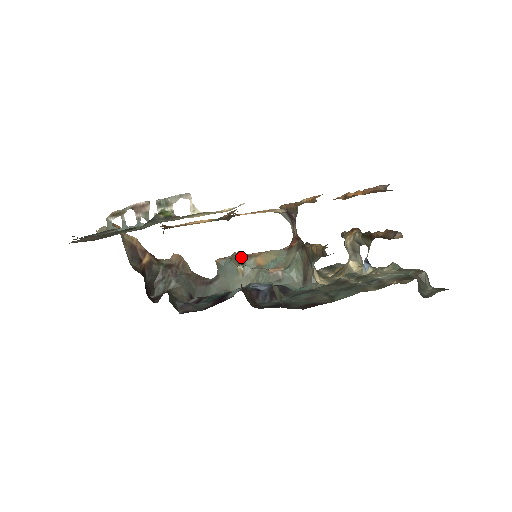
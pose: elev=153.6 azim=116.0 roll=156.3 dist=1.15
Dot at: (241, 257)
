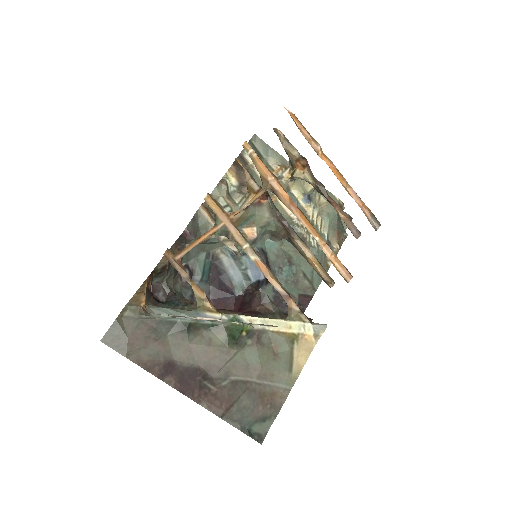
Dot at: occluded
